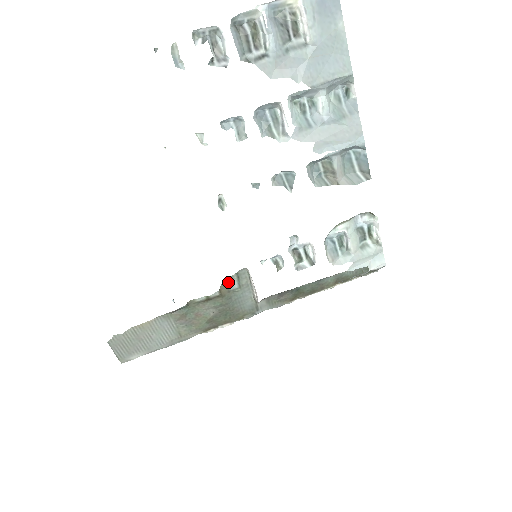
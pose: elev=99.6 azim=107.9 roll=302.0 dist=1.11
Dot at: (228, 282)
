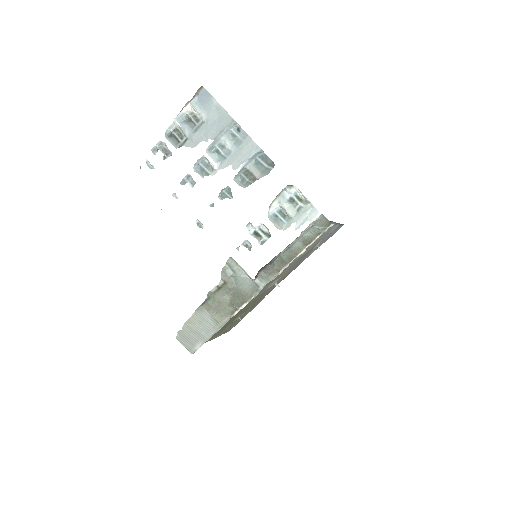
Dot at: (225, 271)
